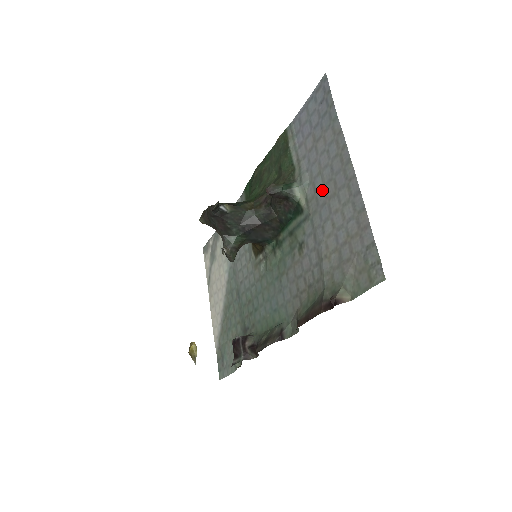
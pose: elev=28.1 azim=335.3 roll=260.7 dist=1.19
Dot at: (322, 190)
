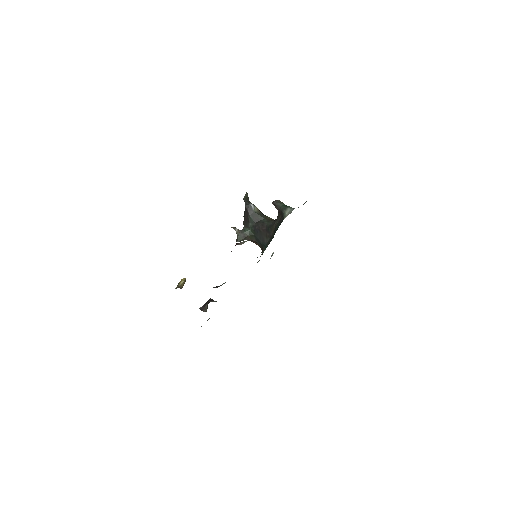
Dot at: occluded
